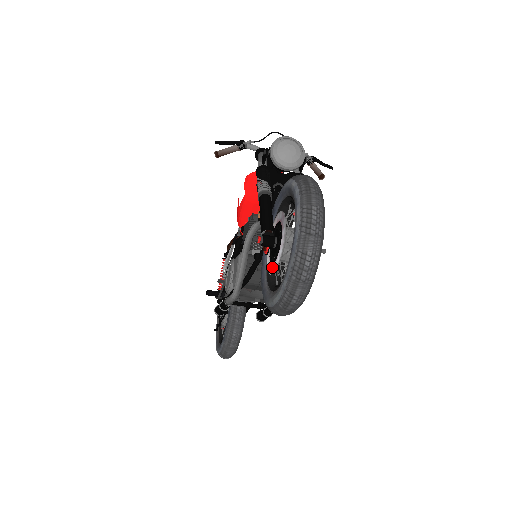
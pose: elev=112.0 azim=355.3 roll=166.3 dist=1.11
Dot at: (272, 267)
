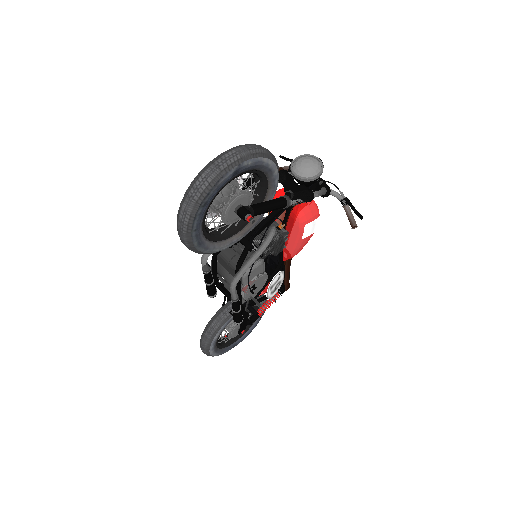
Dot at: occluded
